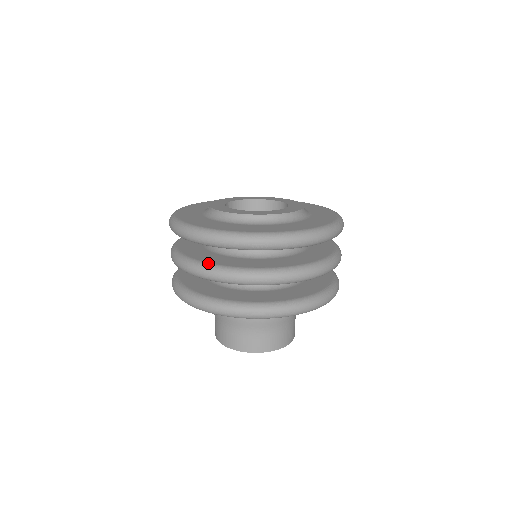
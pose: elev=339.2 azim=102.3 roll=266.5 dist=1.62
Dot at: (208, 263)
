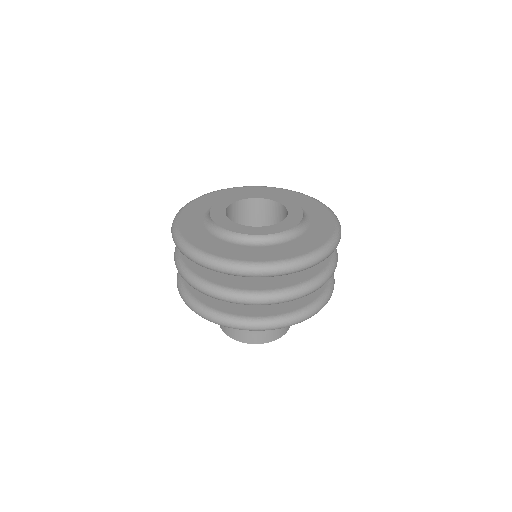
Dot at: (224, 287)
